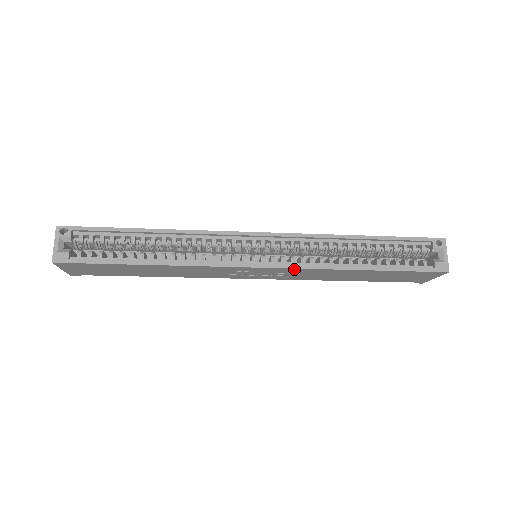
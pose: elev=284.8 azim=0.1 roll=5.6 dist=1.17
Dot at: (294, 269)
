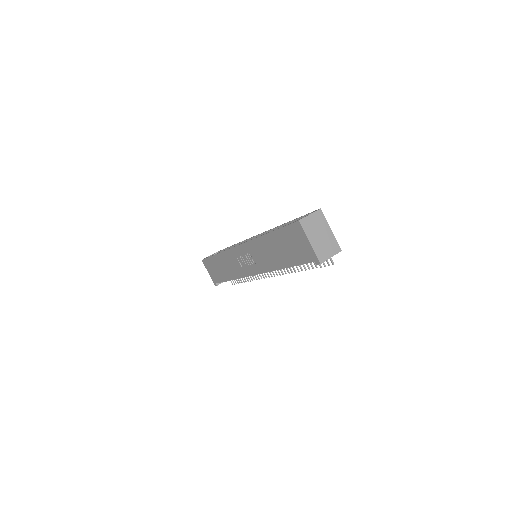
Dot at: (248, 244)
